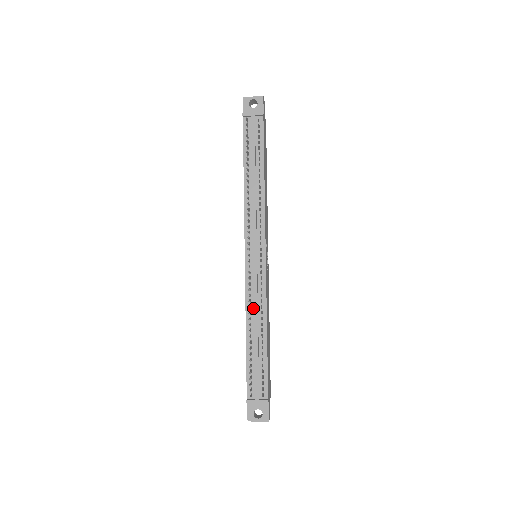
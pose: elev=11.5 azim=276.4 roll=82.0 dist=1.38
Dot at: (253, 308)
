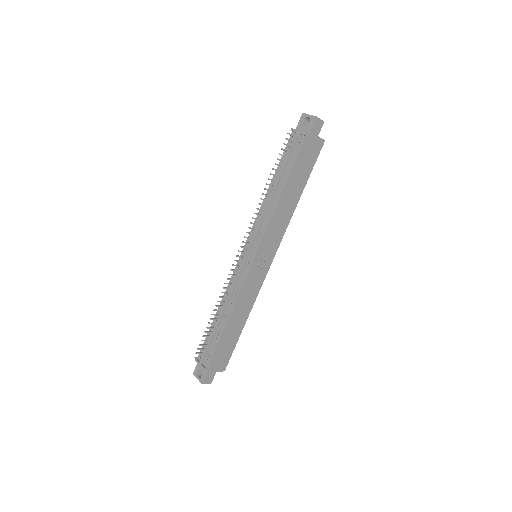
Dot at: (229, 295)
